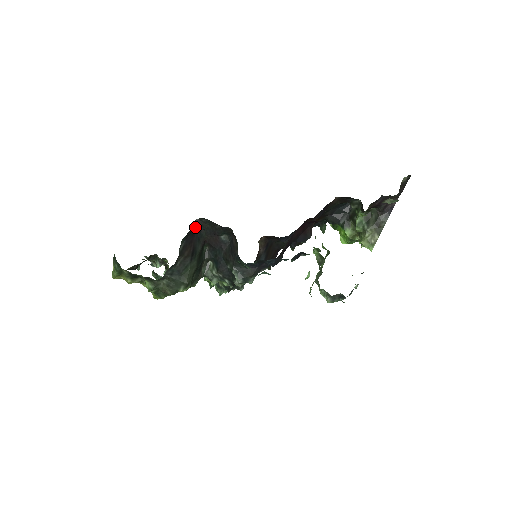
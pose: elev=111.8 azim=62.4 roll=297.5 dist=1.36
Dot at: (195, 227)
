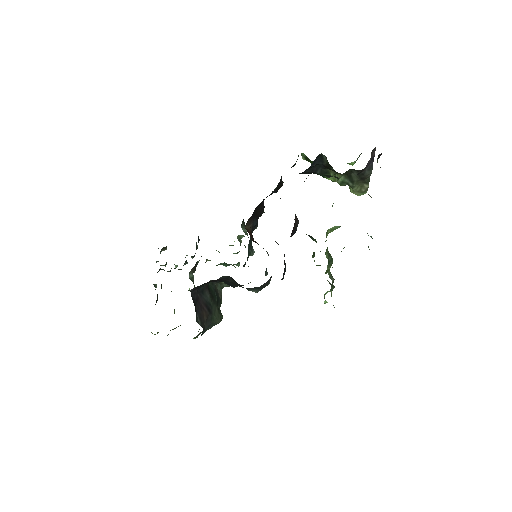
Dot at: (193, 294)
